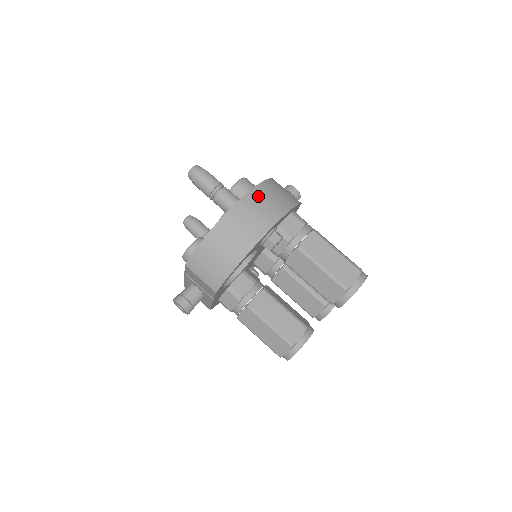
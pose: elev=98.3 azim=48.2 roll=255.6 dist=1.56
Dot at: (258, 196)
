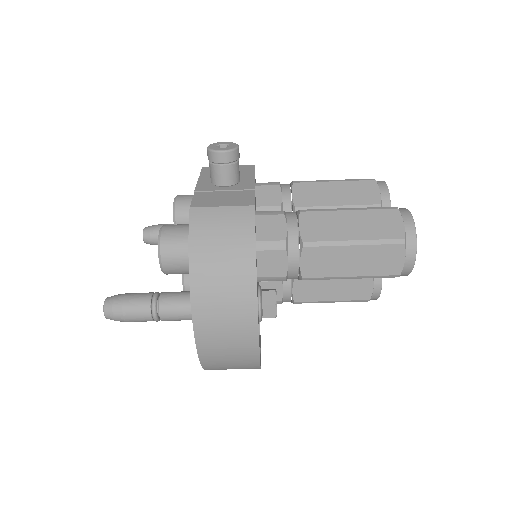
Dot at: (206, 299)
